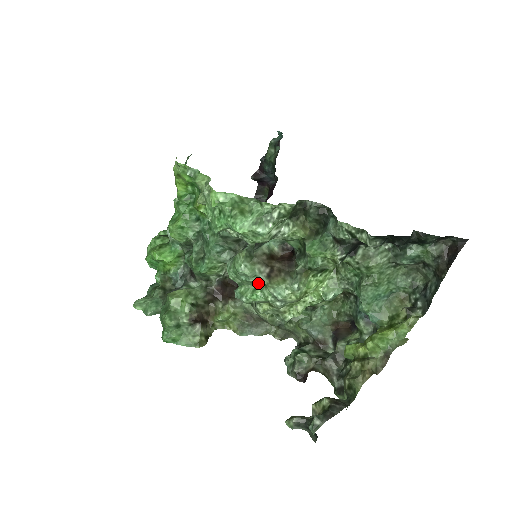
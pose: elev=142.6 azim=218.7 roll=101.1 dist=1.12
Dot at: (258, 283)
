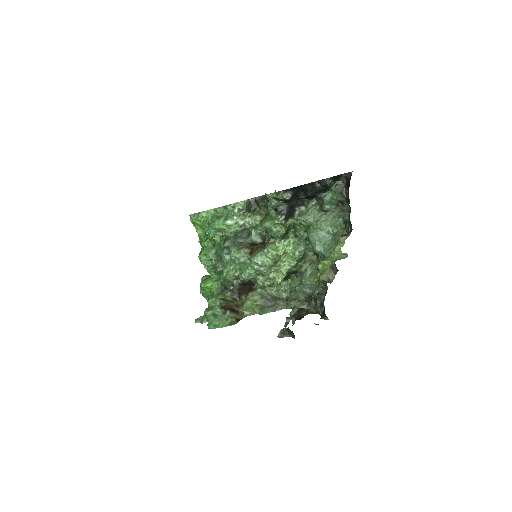
Dot at: (248, 262)
